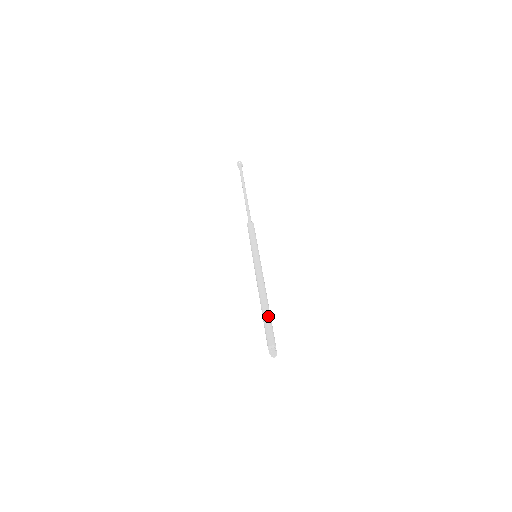
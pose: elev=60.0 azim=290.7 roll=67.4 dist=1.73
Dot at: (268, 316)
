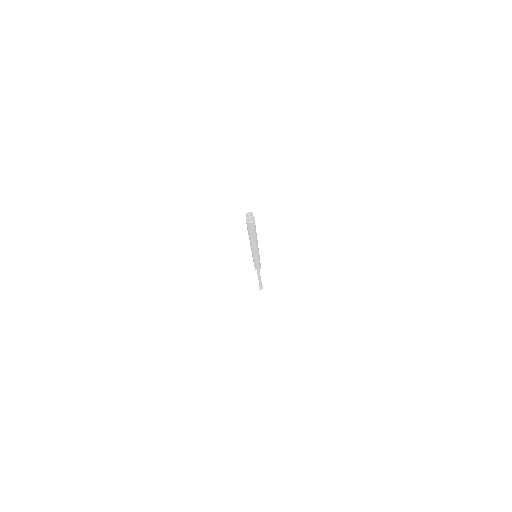
Dot at: occluded
